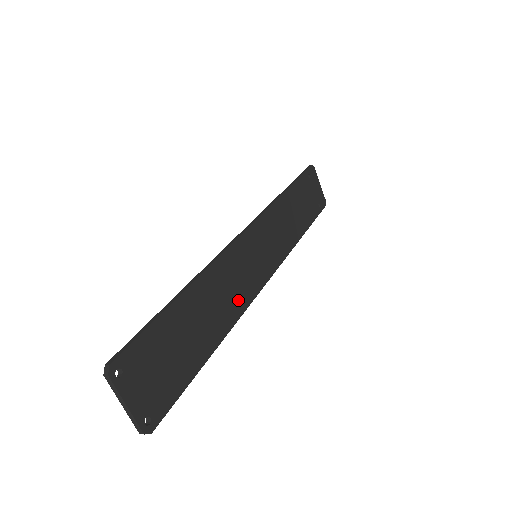
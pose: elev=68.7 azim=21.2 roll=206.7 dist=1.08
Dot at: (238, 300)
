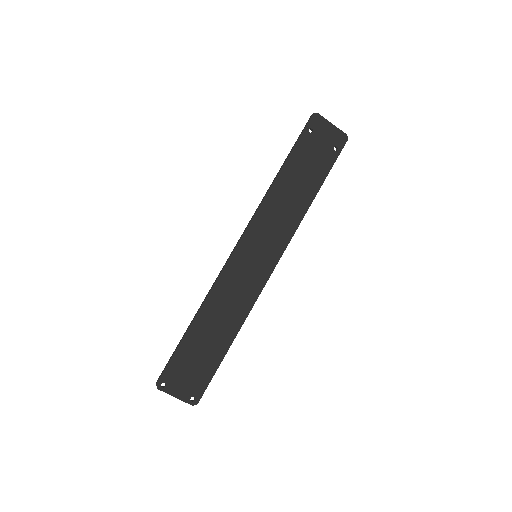
Dot at: (245, 300)
